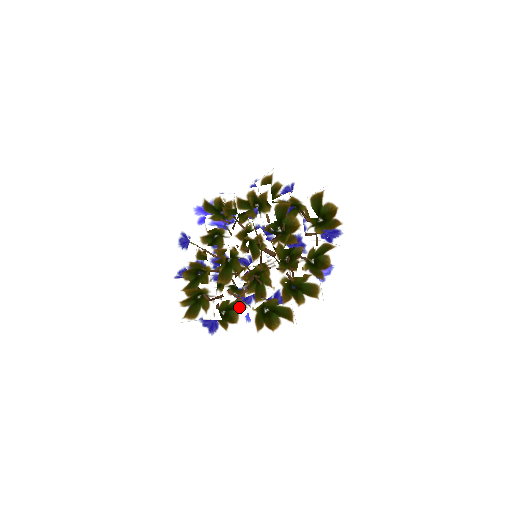
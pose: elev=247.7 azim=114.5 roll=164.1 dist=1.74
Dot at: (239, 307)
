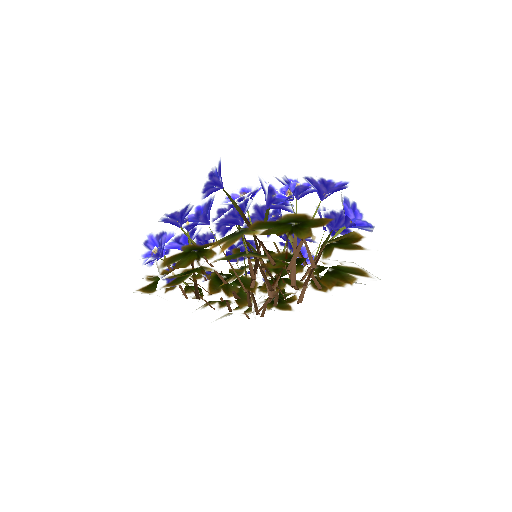
Dot at: occluded
